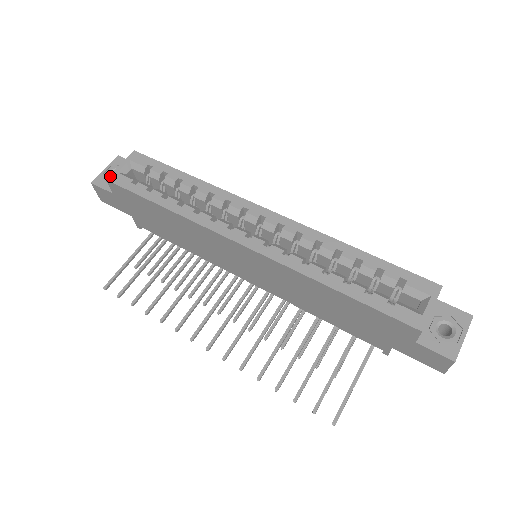
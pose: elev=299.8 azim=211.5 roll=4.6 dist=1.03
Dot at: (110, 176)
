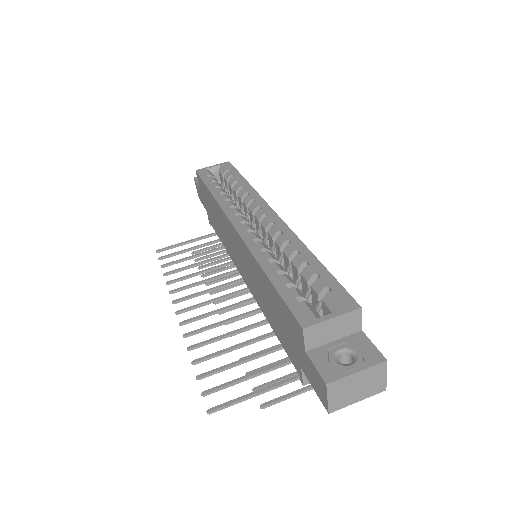
Dot at: (200, 169)
